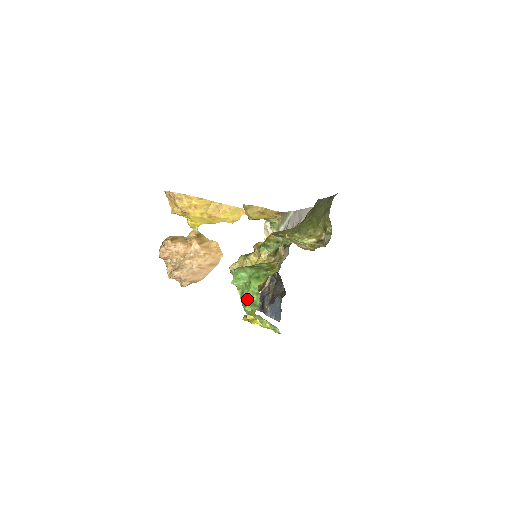
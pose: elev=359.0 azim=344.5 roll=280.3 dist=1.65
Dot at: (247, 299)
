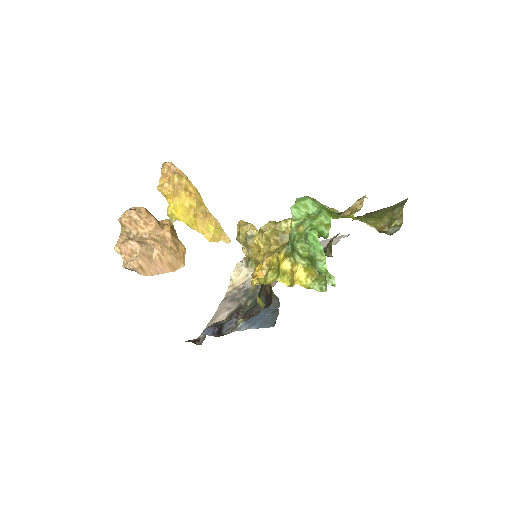
Dot at: (311, 227)
